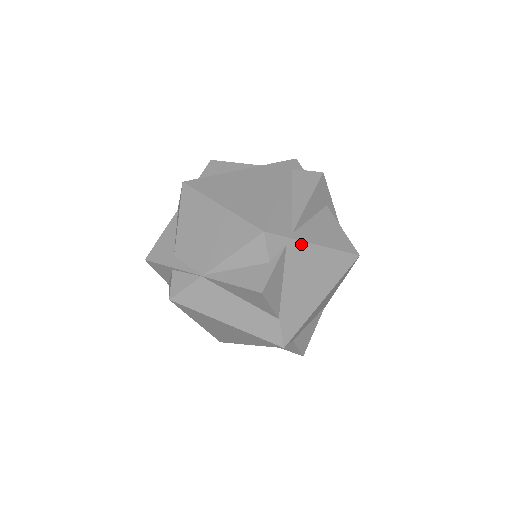
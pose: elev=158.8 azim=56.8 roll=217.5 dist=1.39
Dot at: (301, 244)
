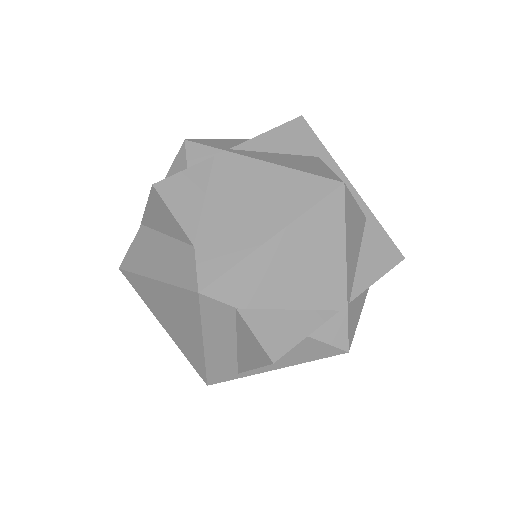
Dot at: (237, 158)
